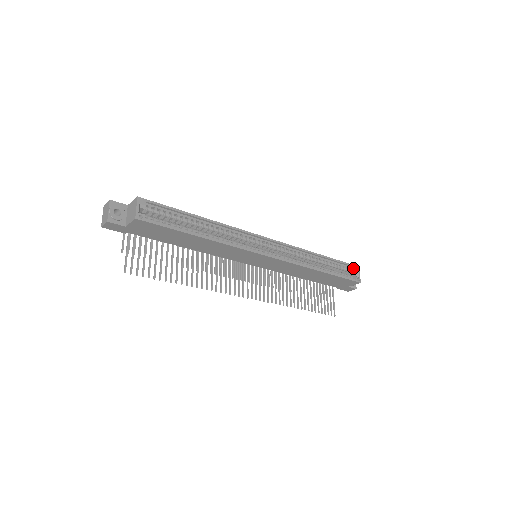
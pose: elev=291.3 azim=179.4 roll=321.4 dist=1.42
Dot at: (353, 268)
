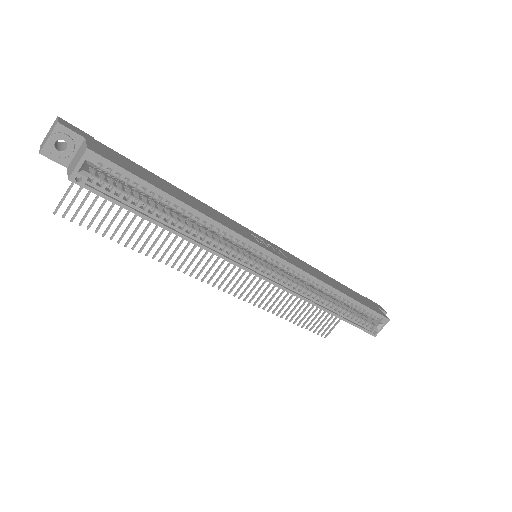
Dot at: (381, 317)
